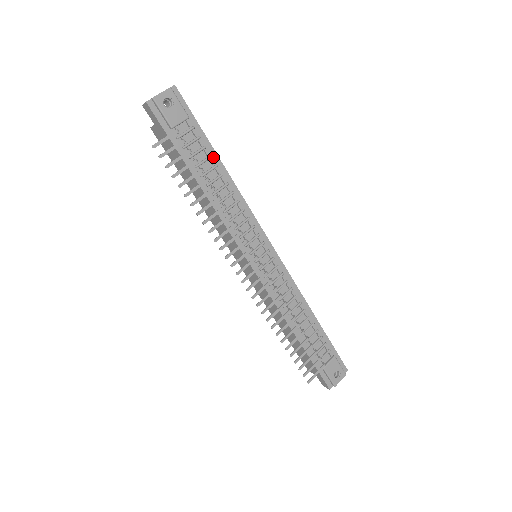
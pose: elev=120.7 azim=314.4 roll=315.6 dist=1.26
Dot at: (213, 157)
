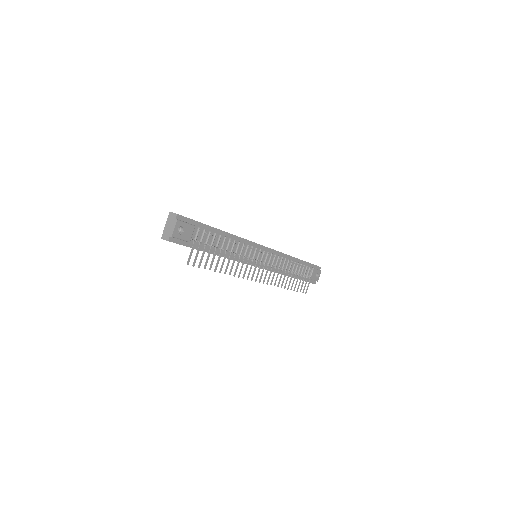
Dot at: (216, 233)
